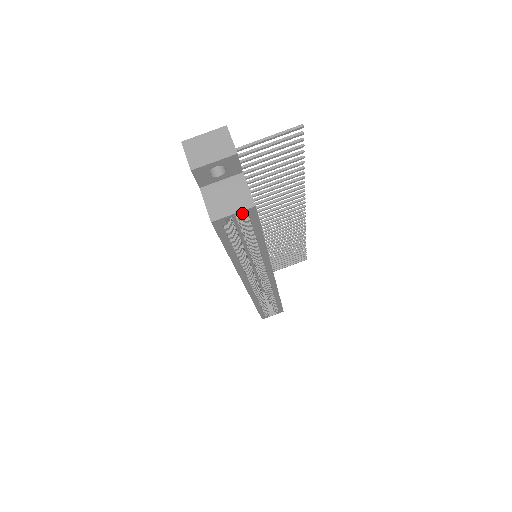
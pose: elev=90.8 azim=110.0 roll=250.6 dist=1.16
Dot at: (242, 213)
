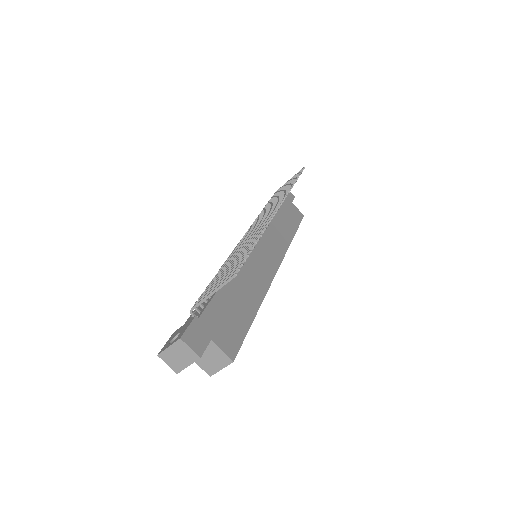
Dot at: (227, 362)
